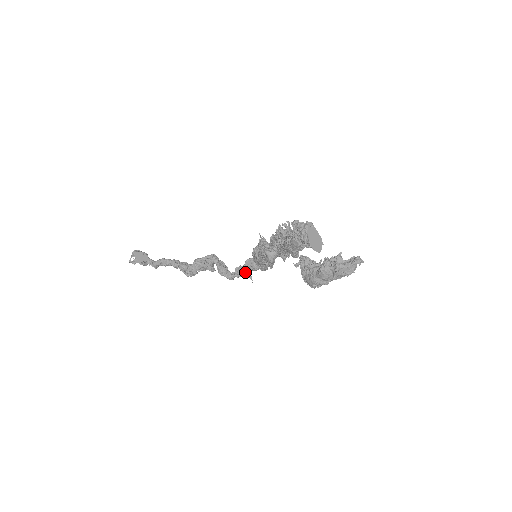
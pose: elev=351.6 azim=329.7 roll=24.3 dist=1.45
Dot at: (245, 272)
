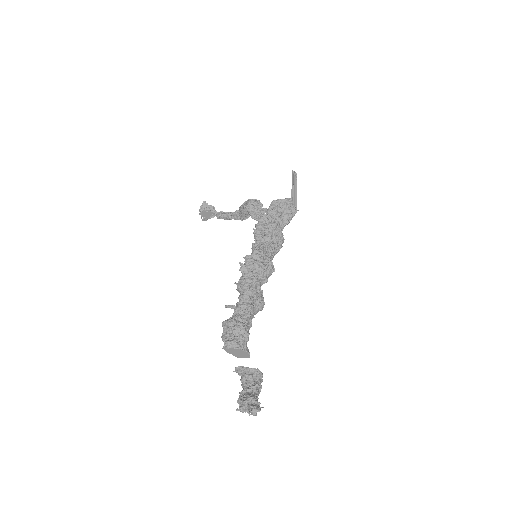
Dot at: occluded
